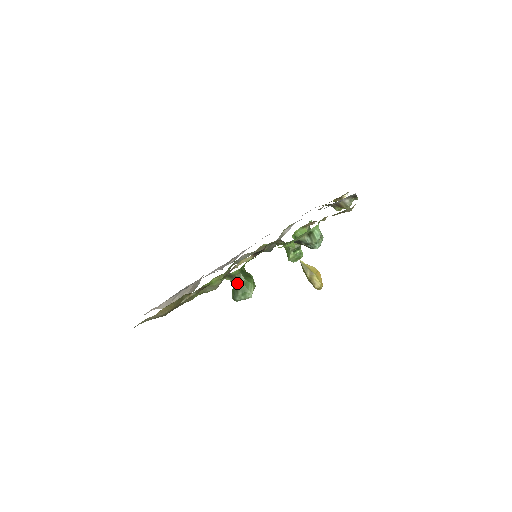
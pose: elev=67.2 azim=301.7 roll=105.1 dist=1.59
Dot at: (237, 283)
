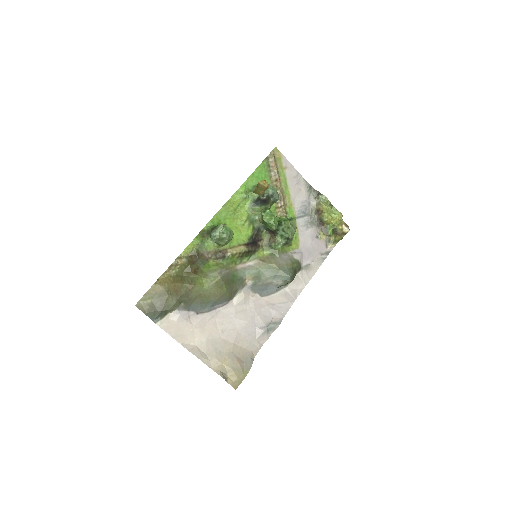
Dot at: occluded
